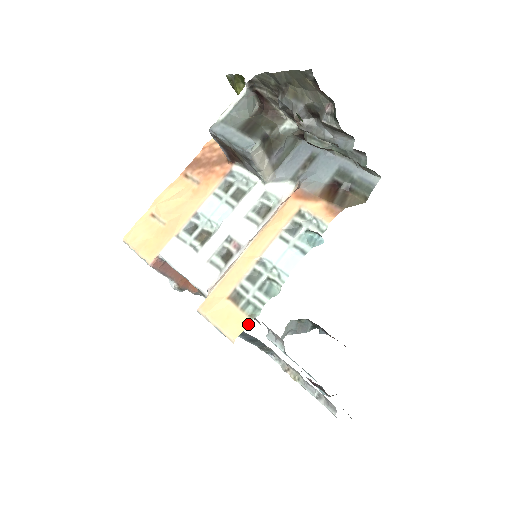
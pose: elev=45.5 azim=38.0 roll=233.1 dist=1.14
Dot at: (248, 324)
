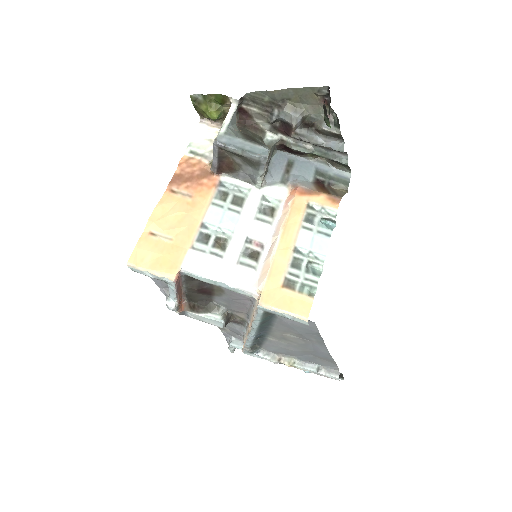
Dot at: (312, 302)
